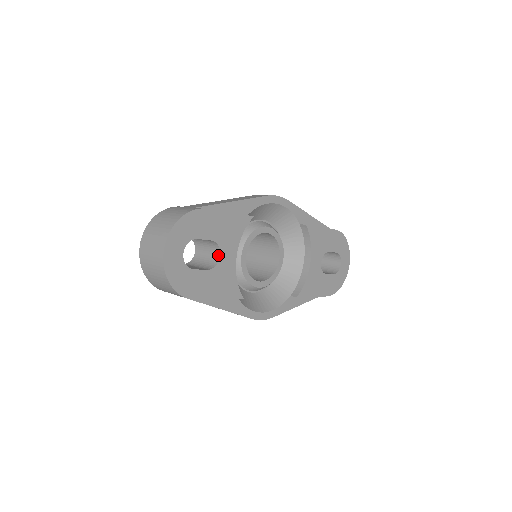
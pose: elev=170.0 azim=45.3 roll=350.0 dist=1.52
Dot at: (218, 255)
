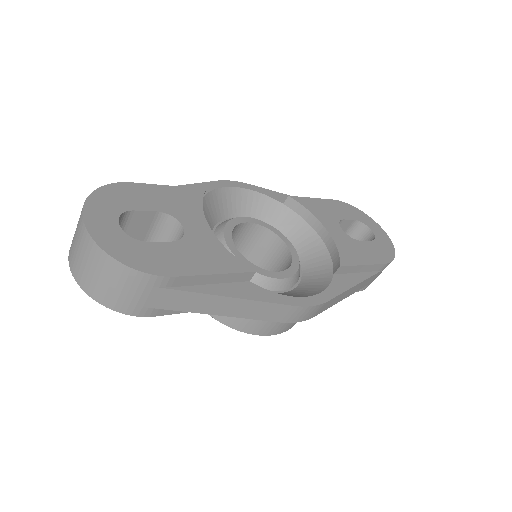
Dot at: (180, 229)
